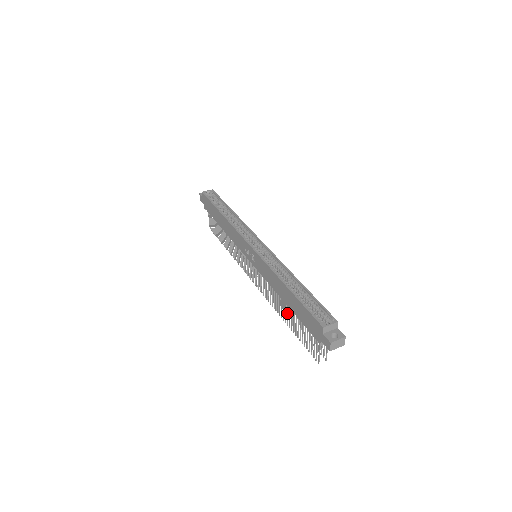
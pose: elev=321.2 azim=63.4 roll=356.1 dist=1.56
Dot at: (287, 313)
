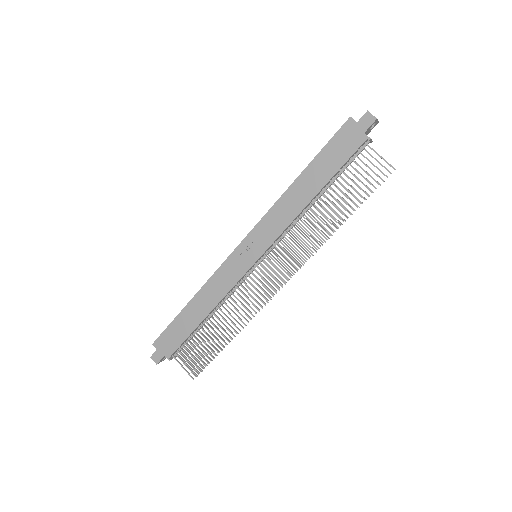
Dot at: (329, 208)
